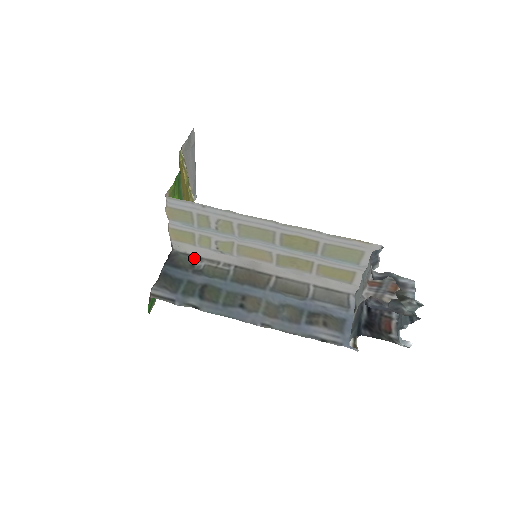
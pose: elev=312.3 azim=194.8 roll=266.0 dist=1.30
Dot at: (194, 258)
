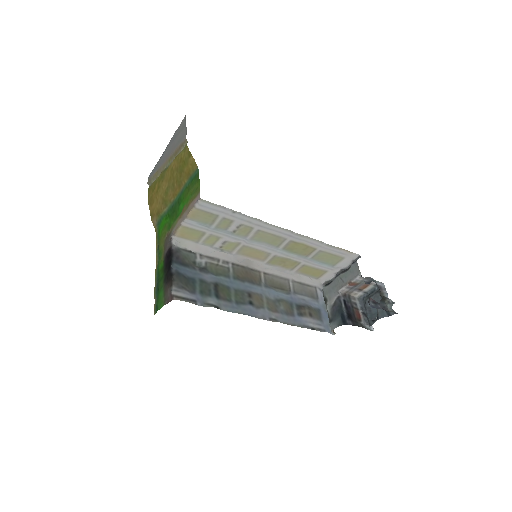
Dot at: (194, 255)
